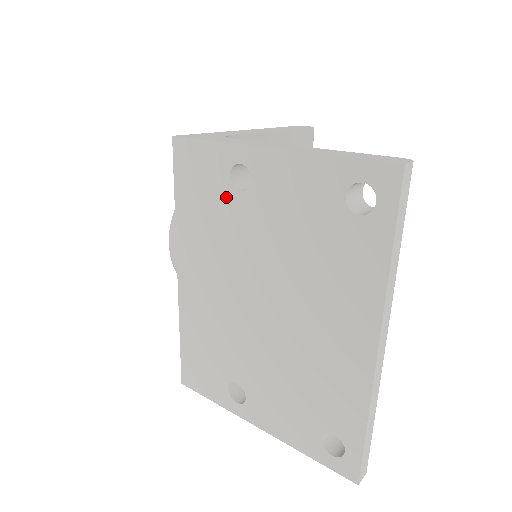
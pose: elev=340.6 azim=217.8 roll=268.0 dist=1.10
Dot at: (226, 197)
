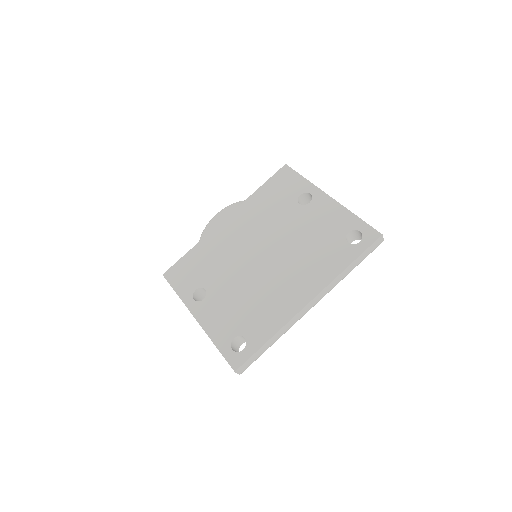
Dot at: (290, 202)
